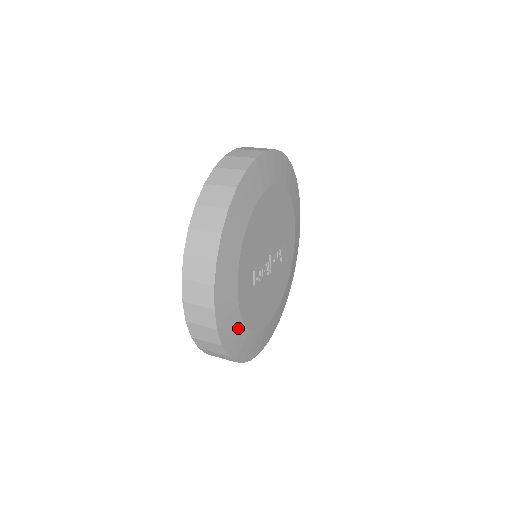
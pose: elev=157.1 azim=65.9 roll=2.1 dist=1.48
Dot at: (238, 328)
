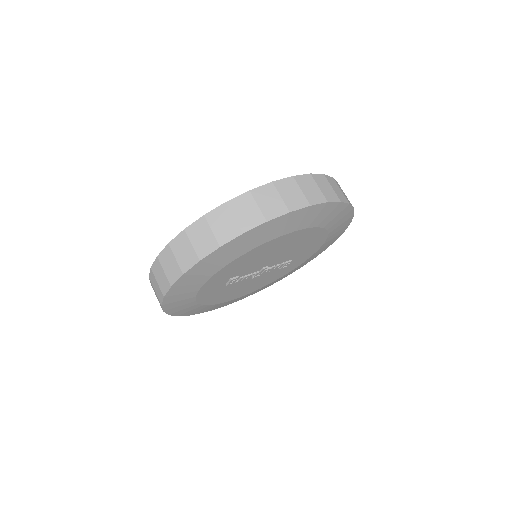
Dot at: (189, 305)
